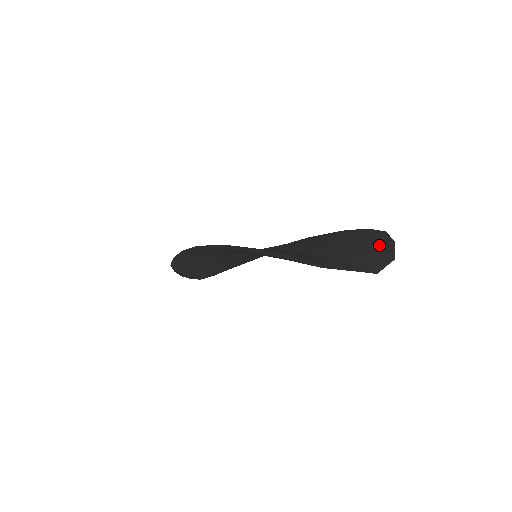
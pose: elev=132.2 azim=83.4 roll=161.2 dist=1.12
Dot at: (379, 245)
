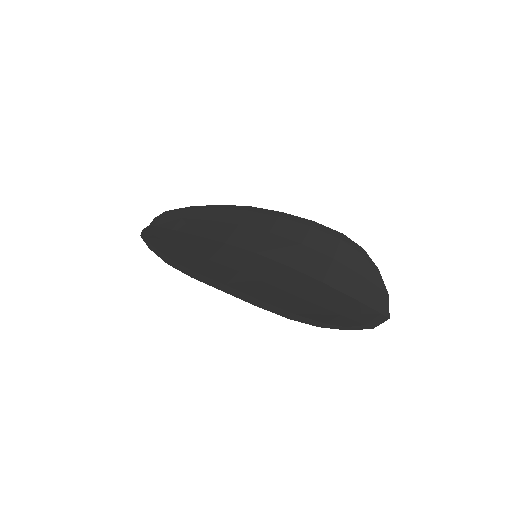
Dot at: (371, 275)
